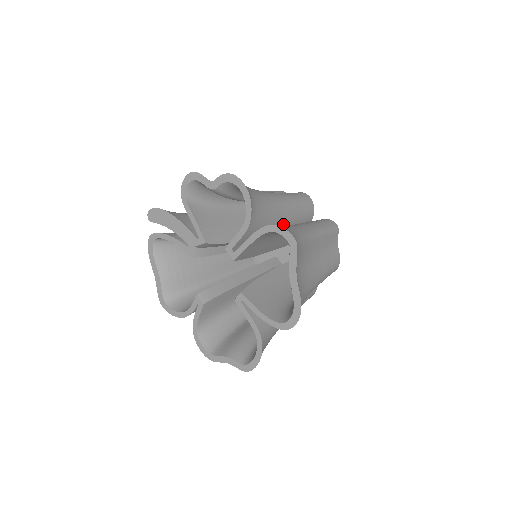
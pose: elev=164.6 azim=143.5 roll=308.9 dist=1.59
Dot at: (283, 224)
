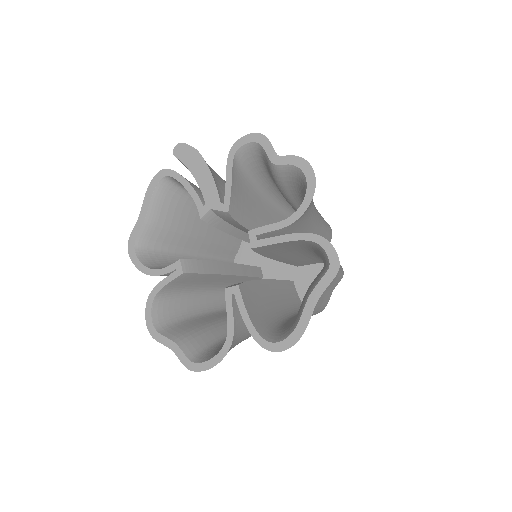
Dot at: occluded
